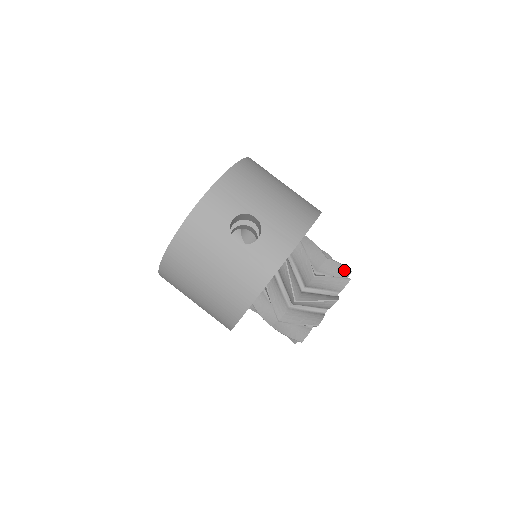
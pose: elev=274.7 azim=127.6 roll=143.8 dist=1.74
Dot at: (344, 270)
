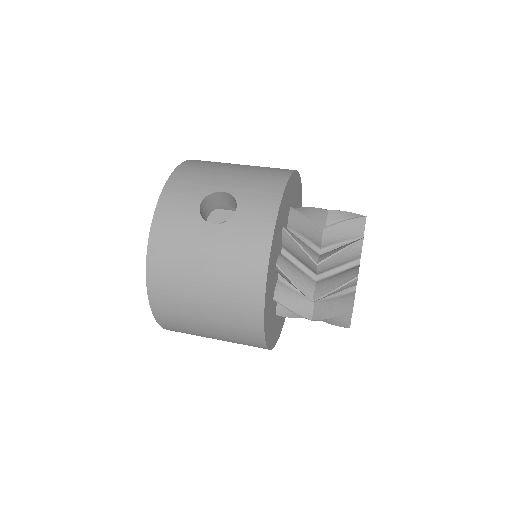
Dot at: occluded
